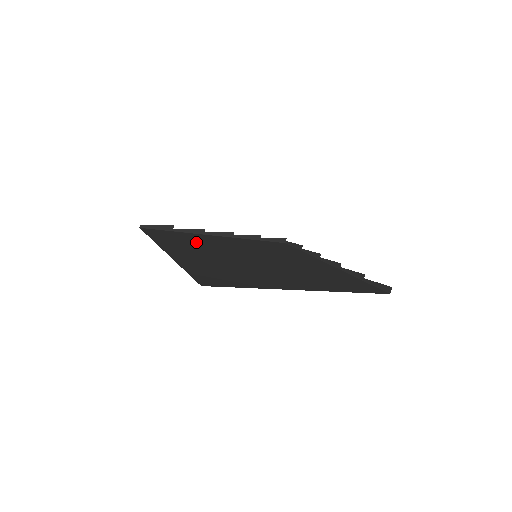
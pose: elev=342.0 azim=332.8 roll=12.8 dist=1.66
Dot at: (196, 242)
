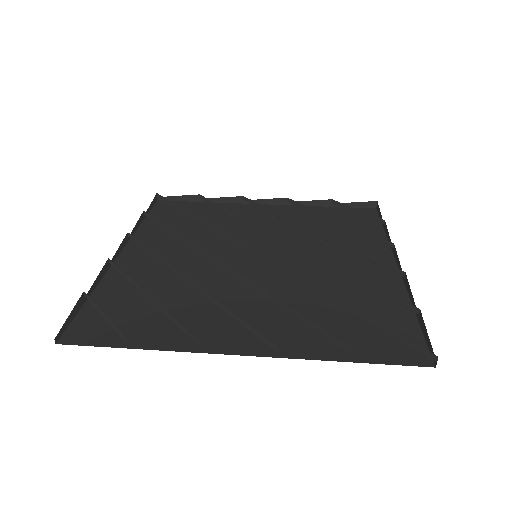
Dot at: (168, 294)
